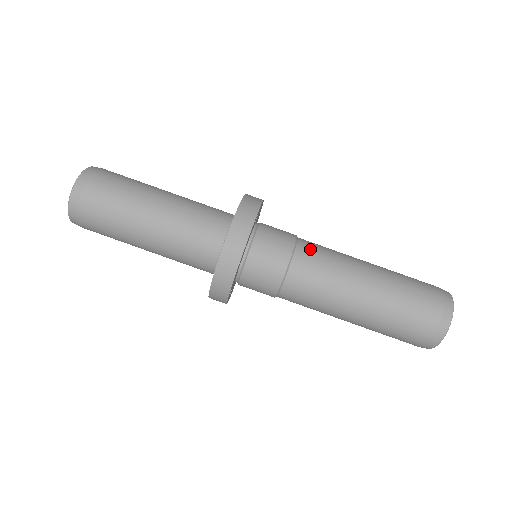
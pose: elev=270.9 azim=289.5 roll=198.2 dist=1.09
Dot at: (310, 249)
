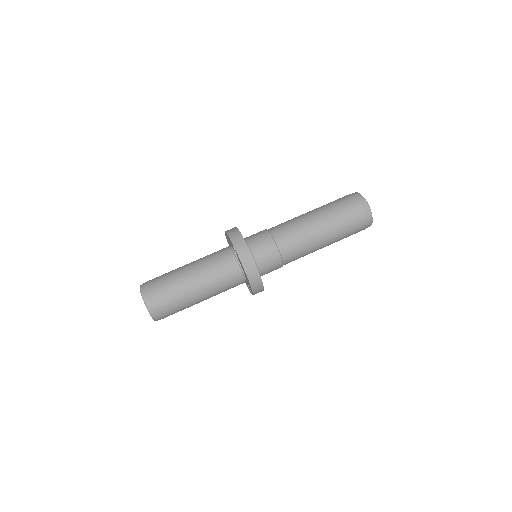
Dot at: (282, 235)
